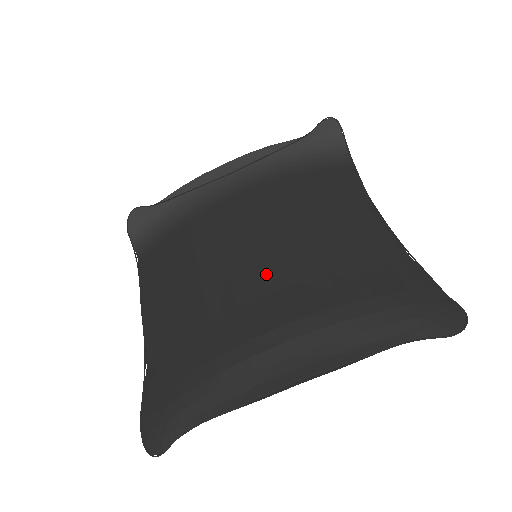
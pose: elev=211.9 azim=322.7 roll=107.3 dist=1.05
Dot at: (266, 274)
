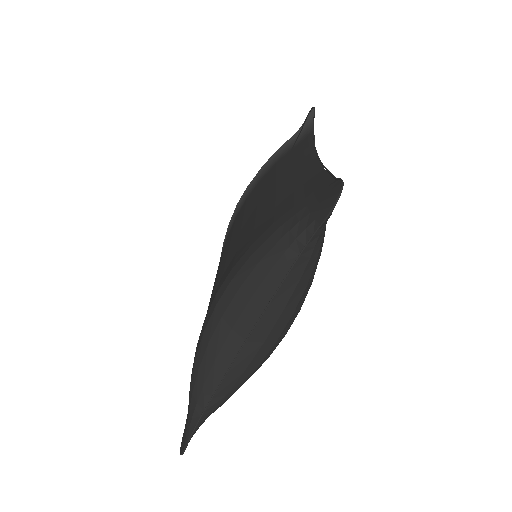
Dot at: (227, 261)
